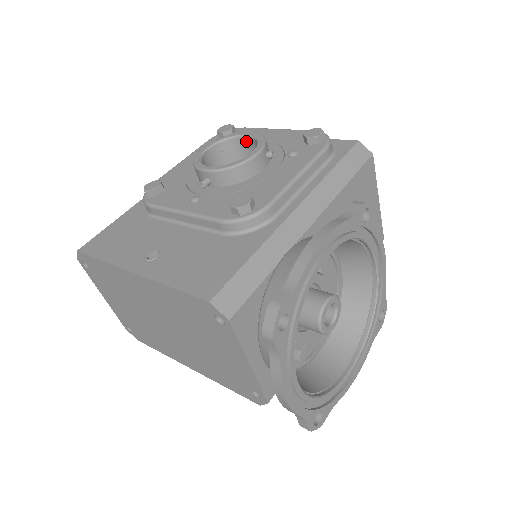
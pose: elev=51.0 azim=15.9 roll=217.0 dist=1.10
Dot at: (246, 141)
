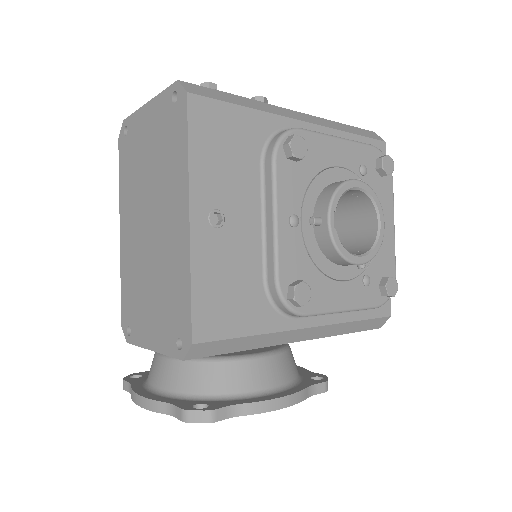
Dot at: (374, 222)
